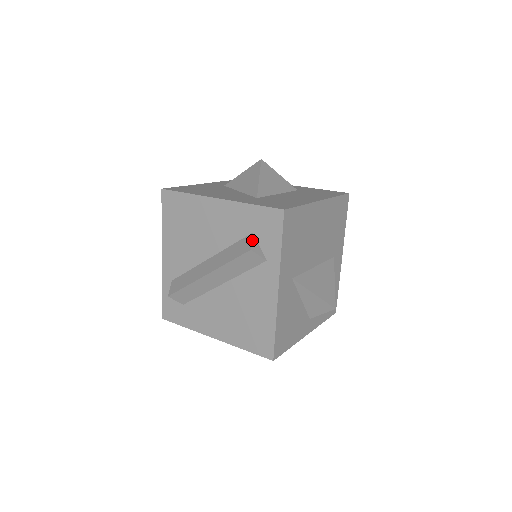
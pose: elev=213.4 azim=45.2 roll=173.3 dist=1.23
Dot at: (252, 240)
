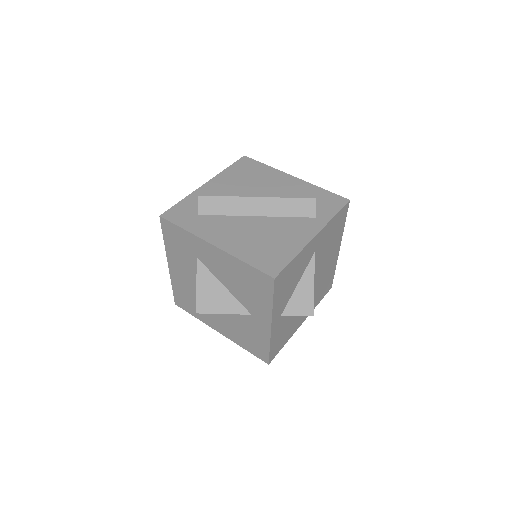
Dot at: occluded
